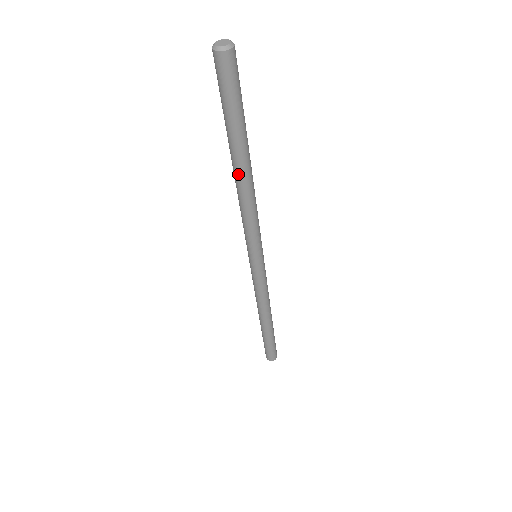
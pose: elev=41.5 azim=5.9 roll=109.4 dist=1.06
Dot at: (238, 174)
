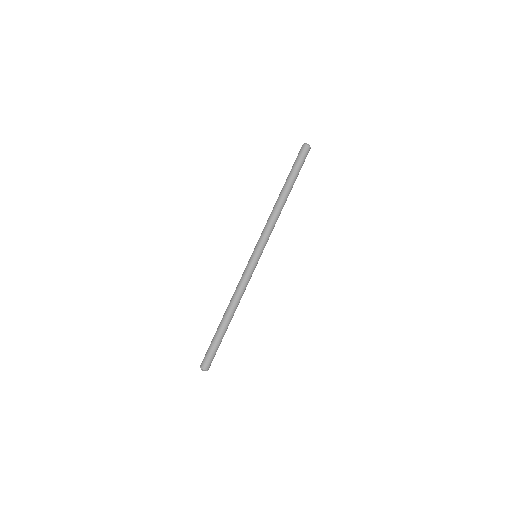
Dot at: (282, 197)
